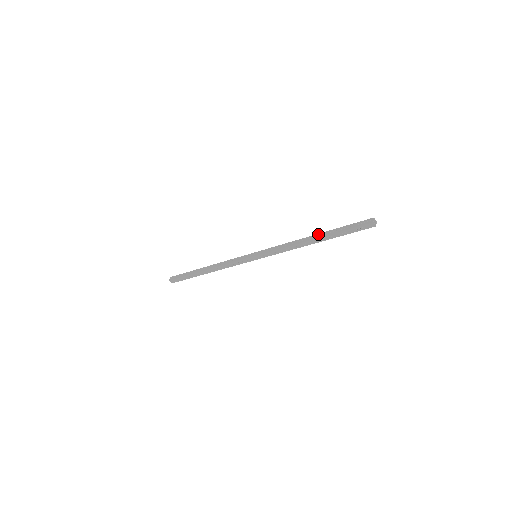
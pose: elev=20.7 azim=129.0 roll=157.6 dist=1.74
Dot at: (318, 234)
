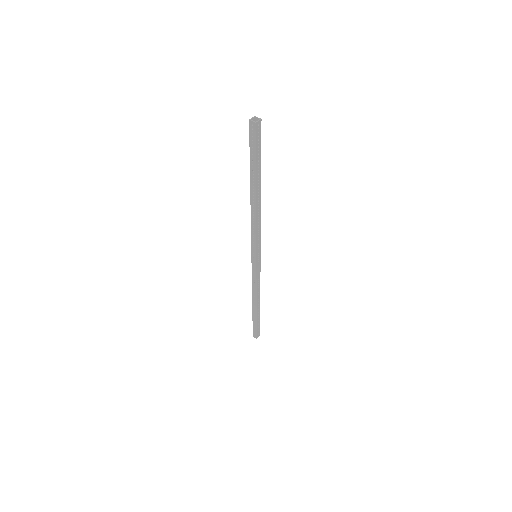
Dot at: occluded
